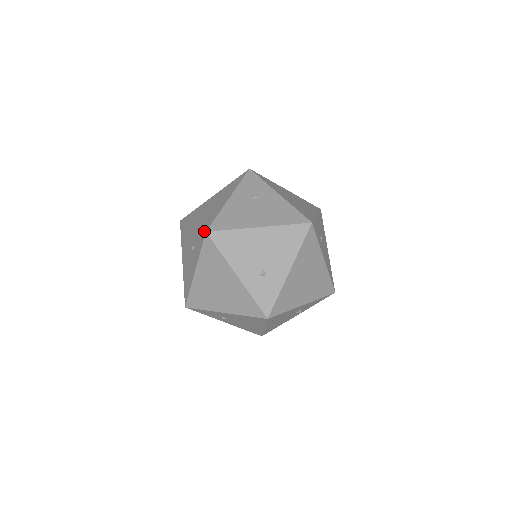
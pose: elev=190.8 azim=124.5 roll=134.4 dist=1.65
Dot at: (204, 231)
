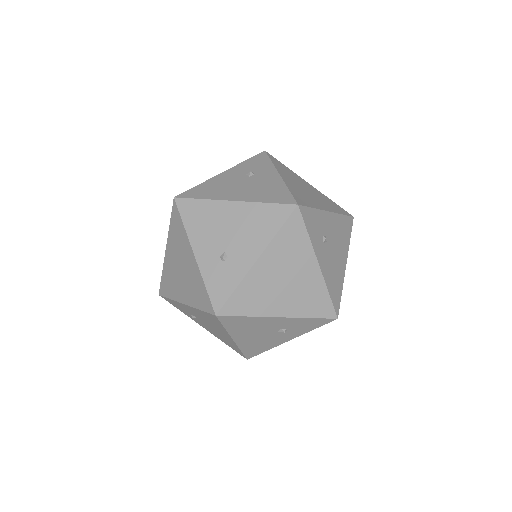
Dot at: (174, 198)
